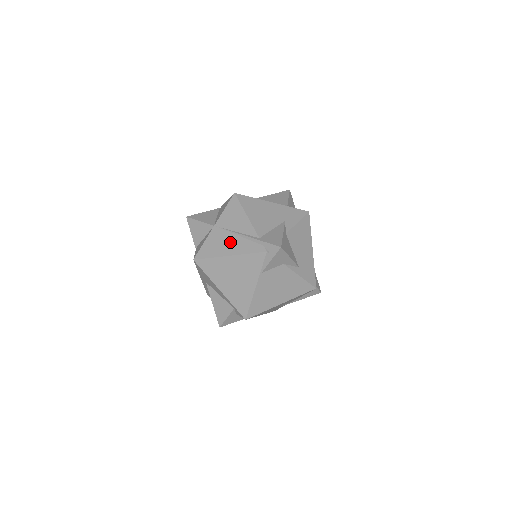
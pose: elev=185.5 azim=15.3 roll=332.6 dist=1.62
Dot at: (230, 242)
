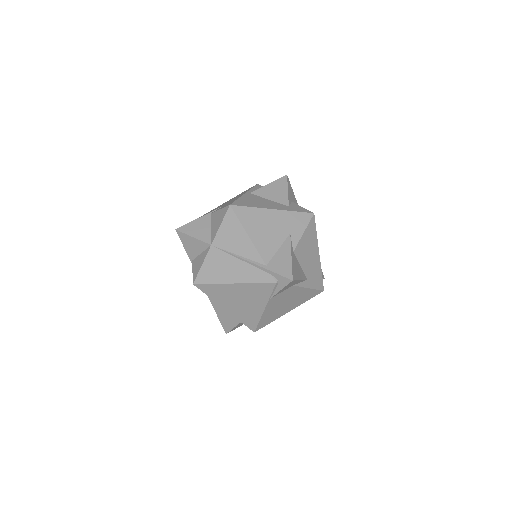
Dot at: (233, 267)
